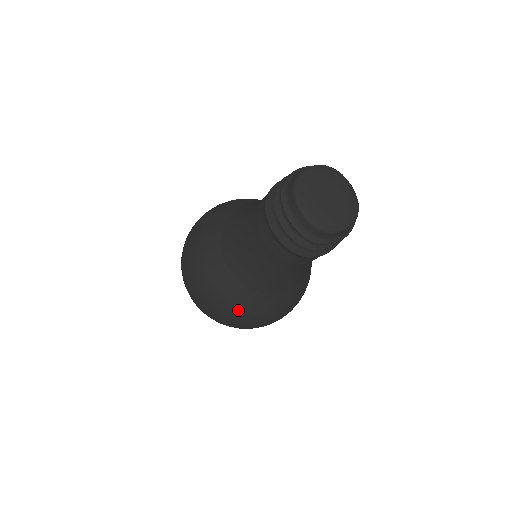
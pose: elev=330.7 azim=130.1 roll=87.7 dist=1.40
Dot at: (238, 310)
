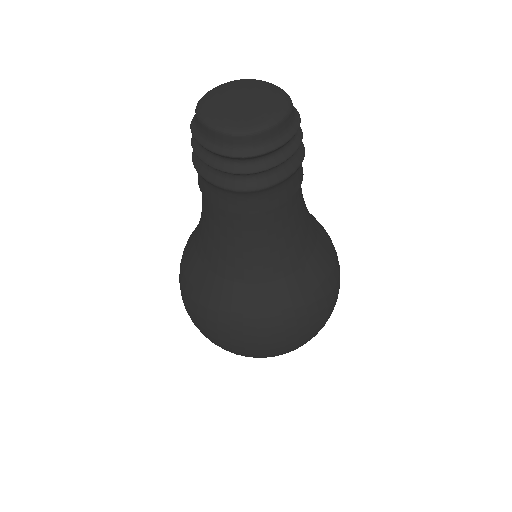
Dot at: (244, 320)
